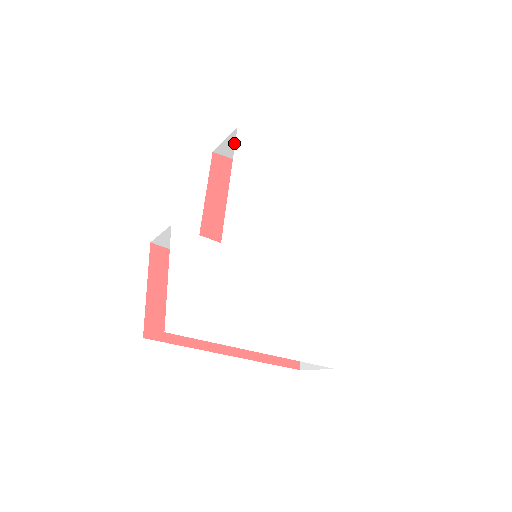
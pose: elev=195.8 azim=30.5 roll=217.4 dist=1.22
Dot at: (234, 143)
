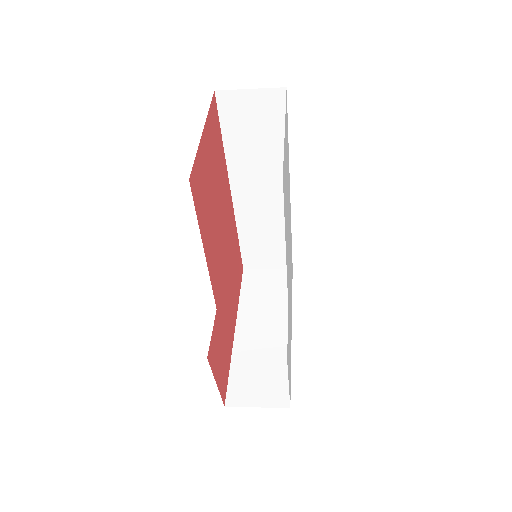
Dot at: occluded
